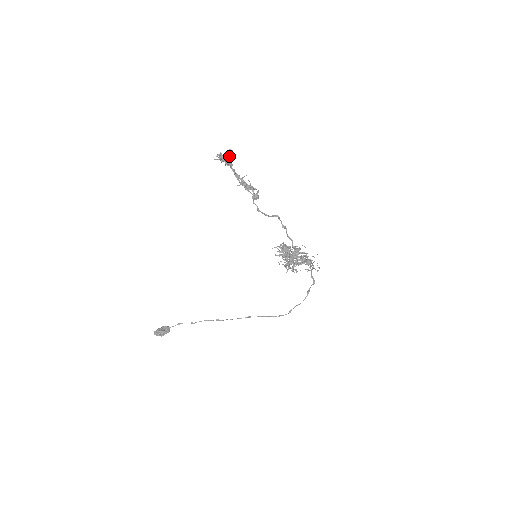
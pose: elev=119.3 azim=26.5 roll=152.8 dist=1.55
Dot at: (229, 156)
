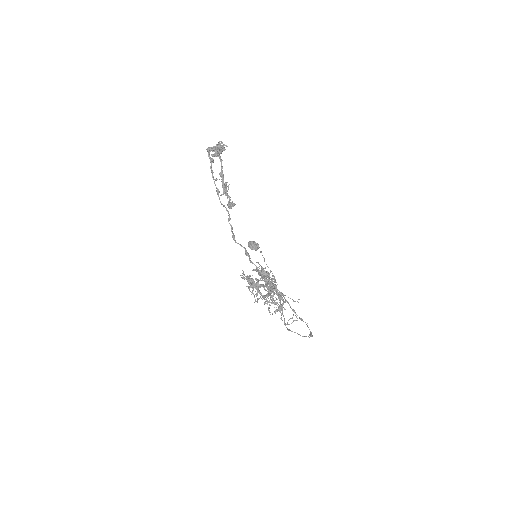
Dot at: (219, 150)
